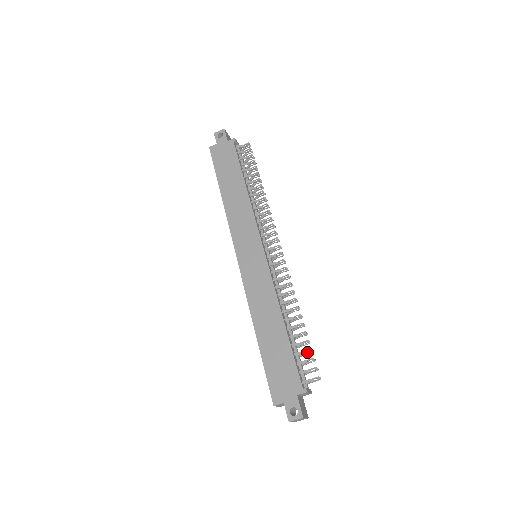
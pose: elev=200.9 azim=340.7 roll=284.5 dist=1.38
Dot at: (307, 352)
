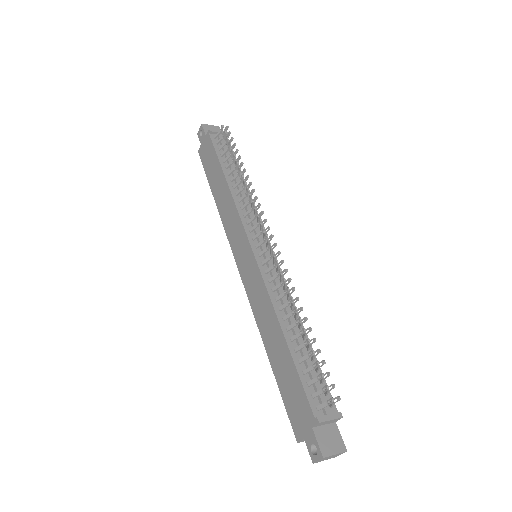
Dot at: (315, 366)
